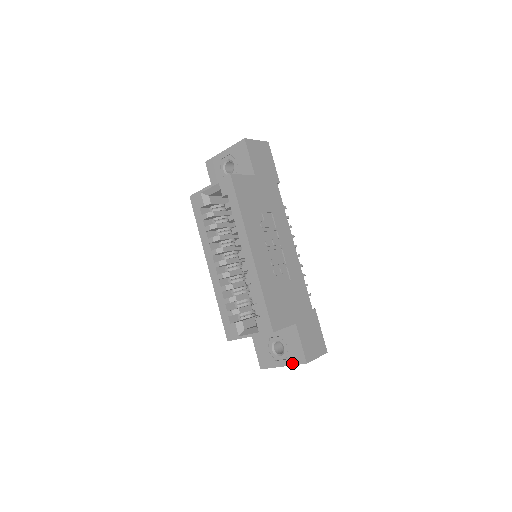
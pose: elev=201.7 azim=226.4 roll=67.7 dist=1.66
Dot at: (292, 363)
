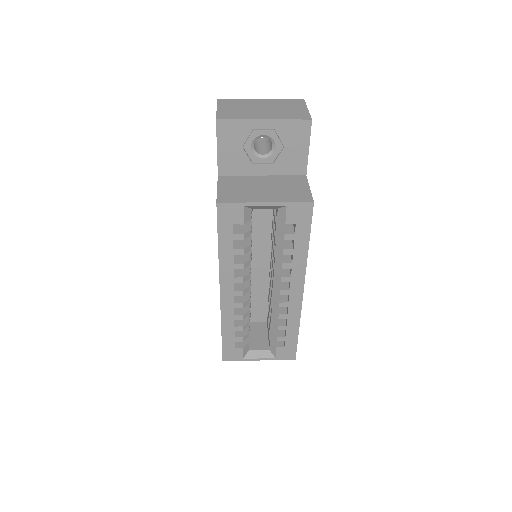
Dot at: occluded
